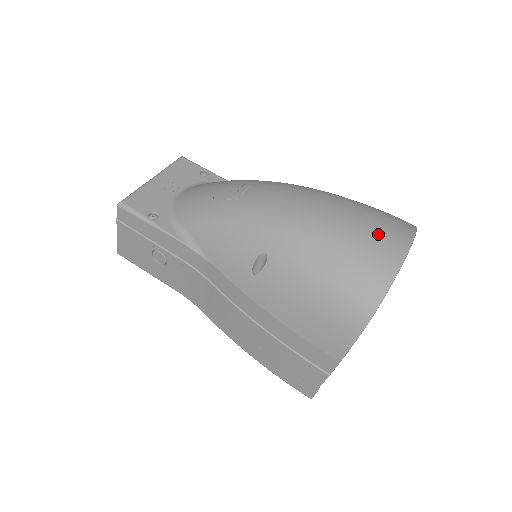
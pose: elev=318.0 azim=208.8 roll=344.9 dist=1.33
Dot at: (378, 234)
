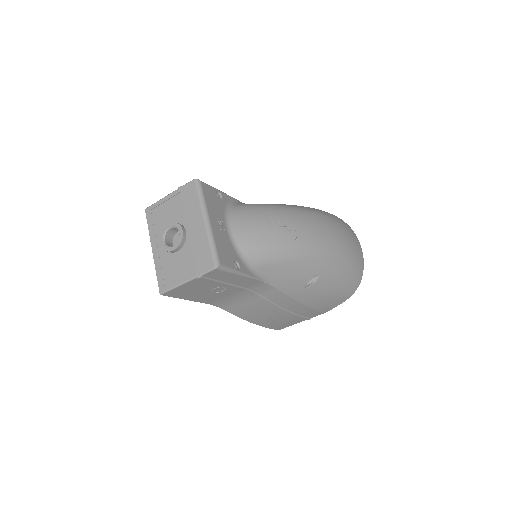
Dot at: (355, 243)
